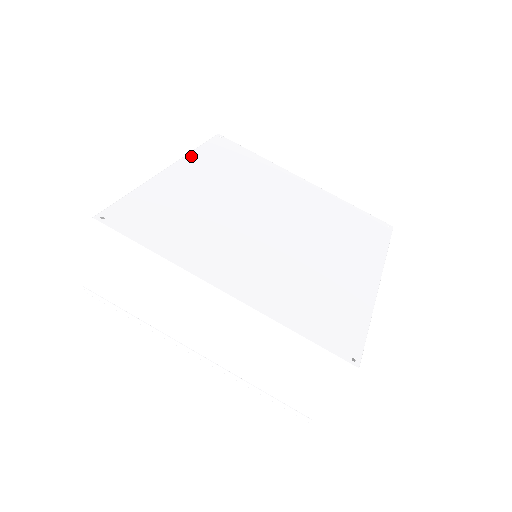
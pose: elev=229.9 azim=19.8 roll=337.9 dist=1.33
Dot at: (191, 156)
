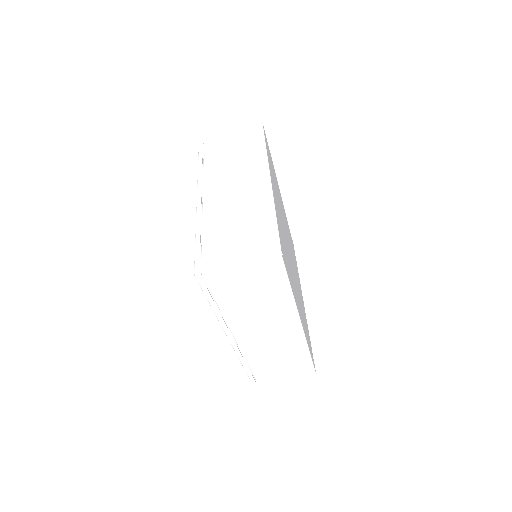
Dot at: occluded
